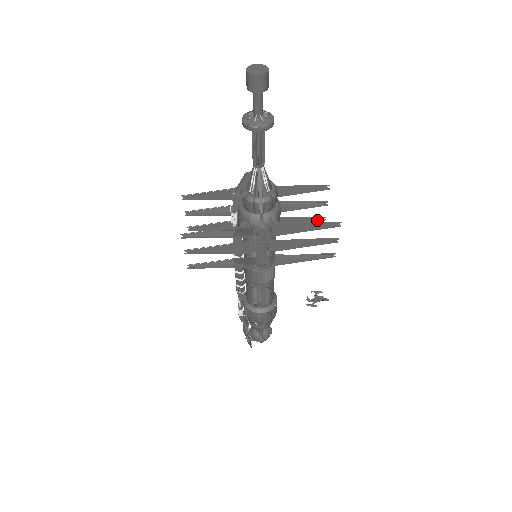
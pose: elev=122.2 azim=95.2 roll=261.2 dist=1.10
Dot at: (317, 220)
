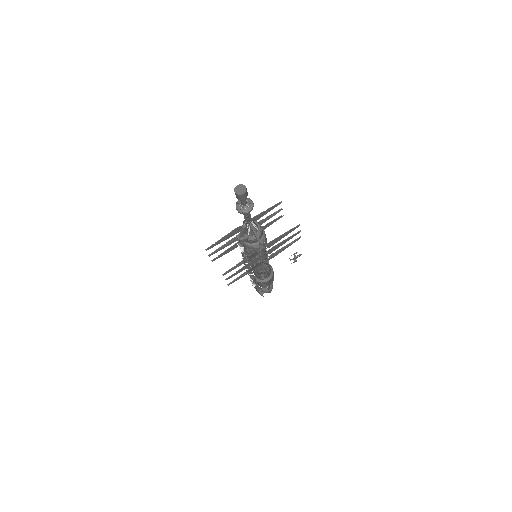
Dot at: (279, 218)
